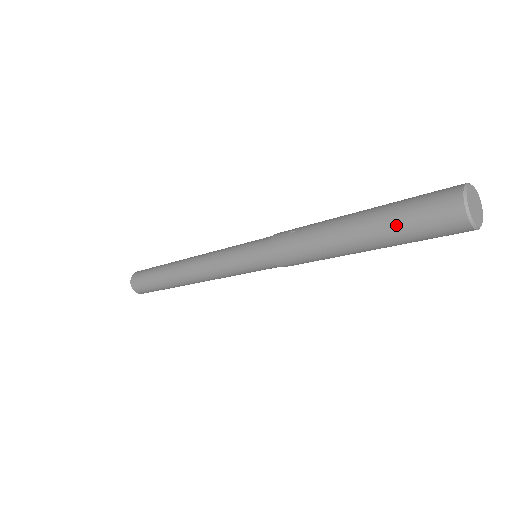
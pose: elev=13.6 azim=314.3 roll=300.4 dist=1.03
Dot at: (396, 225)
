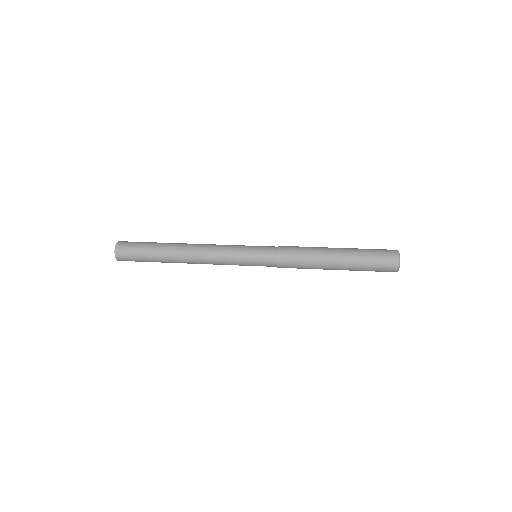
Dot at: (363, 270)
